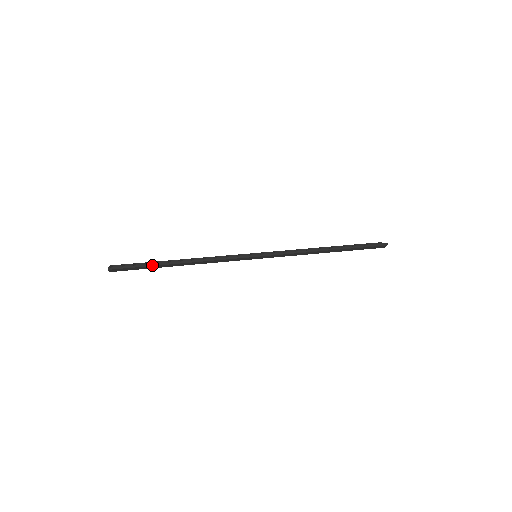
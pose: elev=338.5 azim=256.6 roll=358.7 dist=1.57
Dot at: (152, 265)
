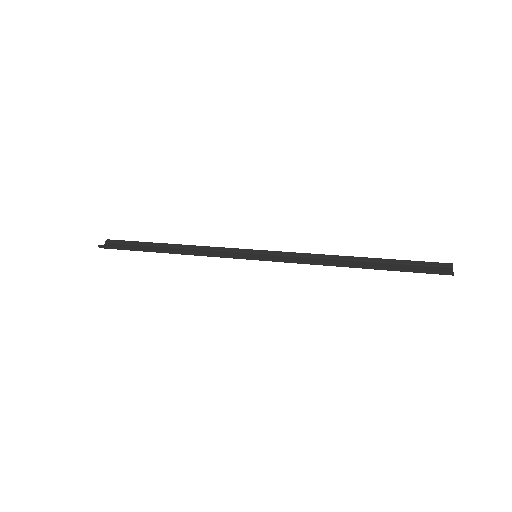
Dot at: (138, 250)
